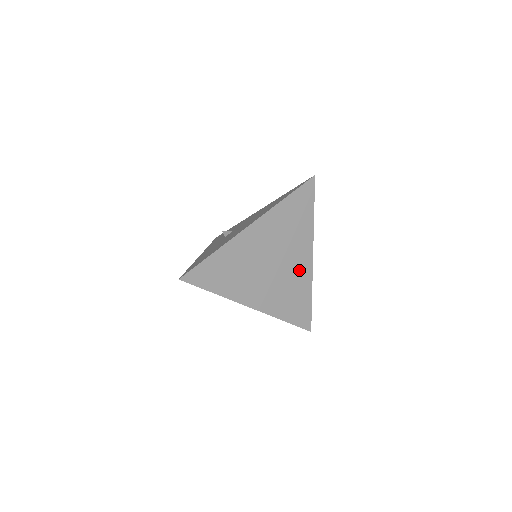
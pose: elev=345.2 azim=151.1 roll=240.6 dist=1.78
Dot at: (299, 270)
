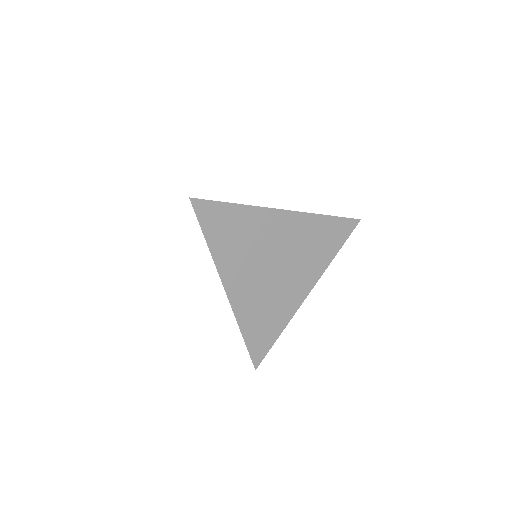
Dot at: (290, 295)
